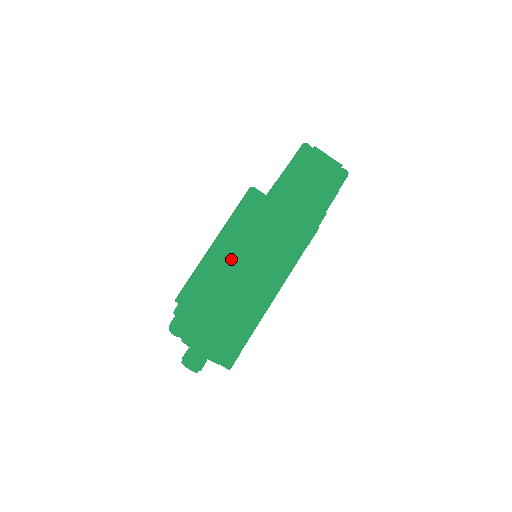
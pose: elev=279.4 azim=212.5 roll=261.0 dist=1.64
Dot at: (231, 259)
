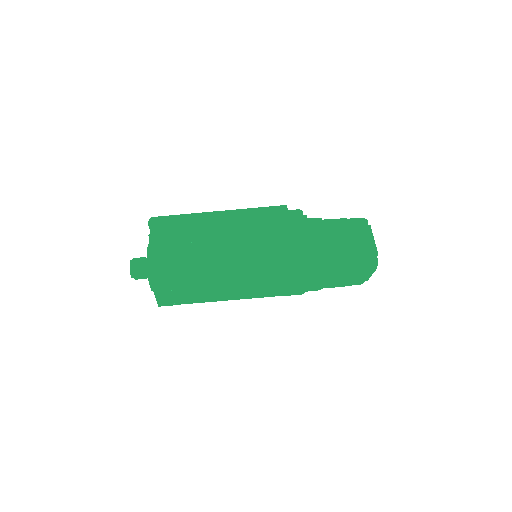
Dot at: (236, 223)
